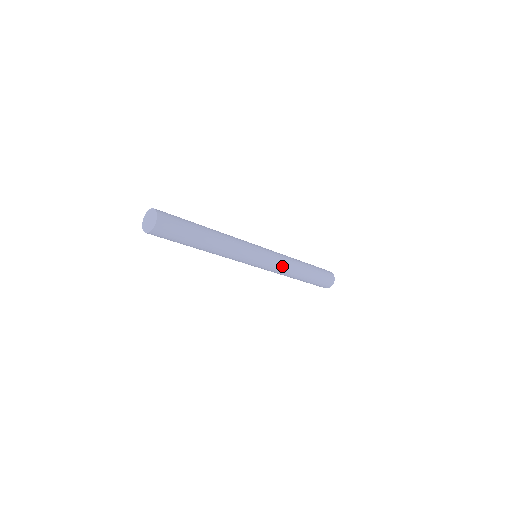
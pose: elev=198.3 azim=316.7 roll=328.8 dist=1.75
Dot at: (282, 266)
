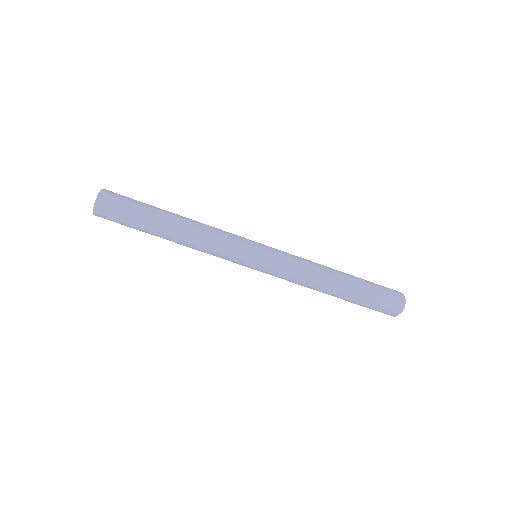
Dot at: (296, 265)
